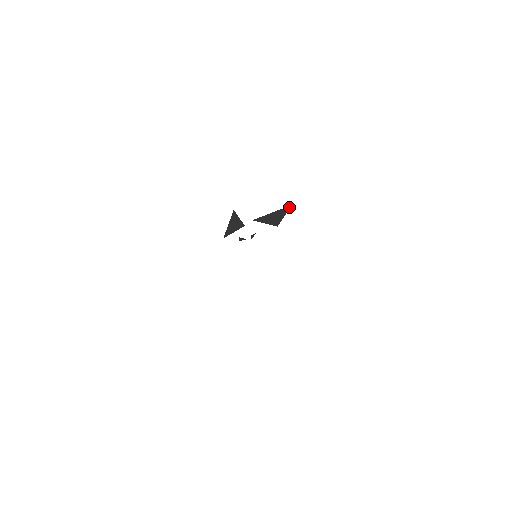
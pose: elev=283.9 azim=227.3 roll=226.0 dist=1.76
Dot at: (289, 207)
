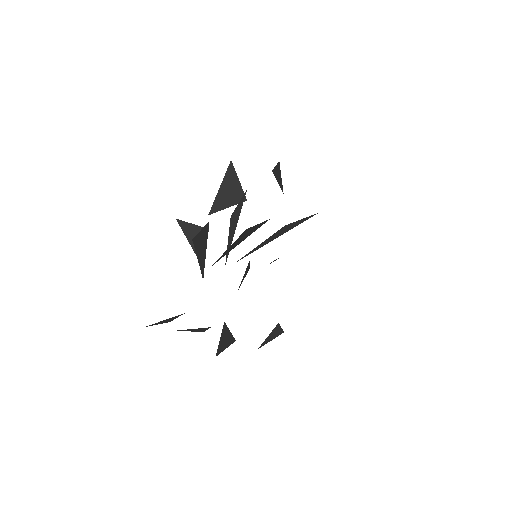
Dot at: (231, 165)
